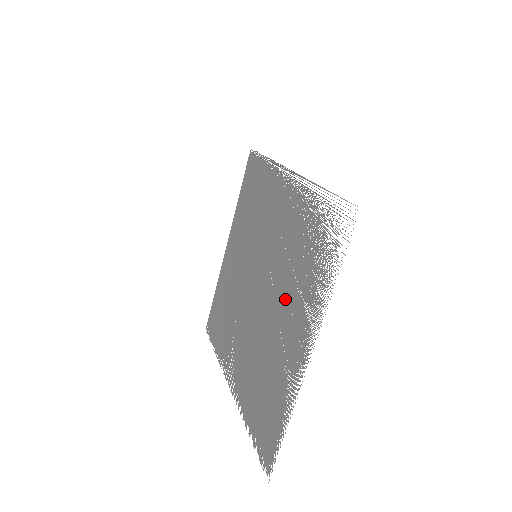
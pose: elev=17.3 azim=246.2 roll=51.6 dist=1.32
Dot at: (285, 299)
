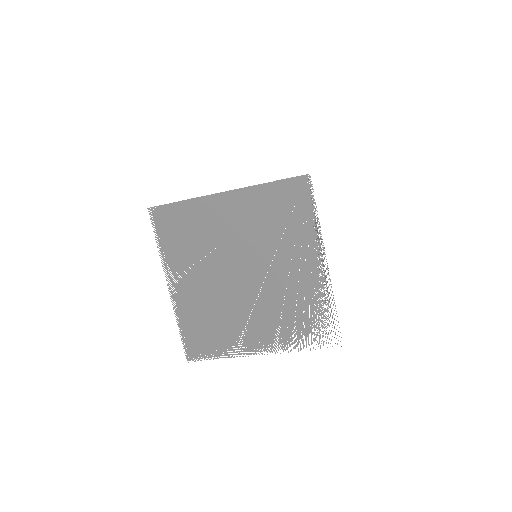
Dot at: (265, 314)
